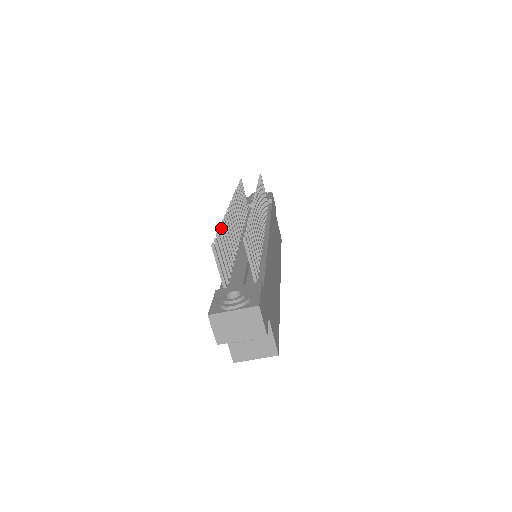
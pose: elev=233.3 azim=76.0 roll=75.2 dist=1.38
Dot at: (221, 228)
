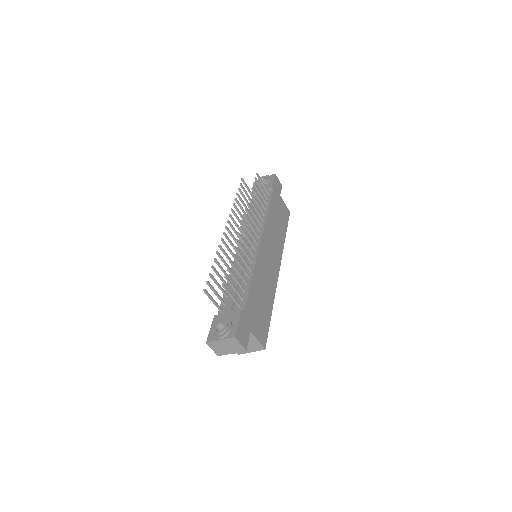
Dot at: (215, 262)
